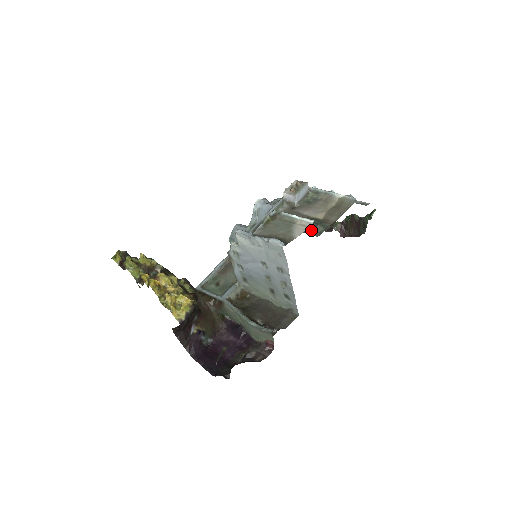
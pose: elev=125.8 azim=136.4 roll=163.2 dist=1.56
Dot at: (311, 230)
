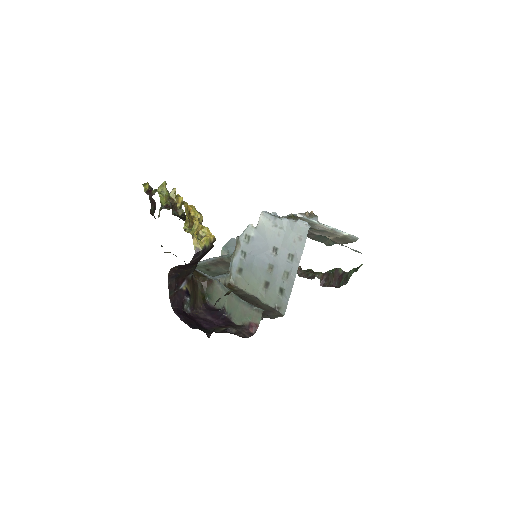
Dot at: (322, 241)
